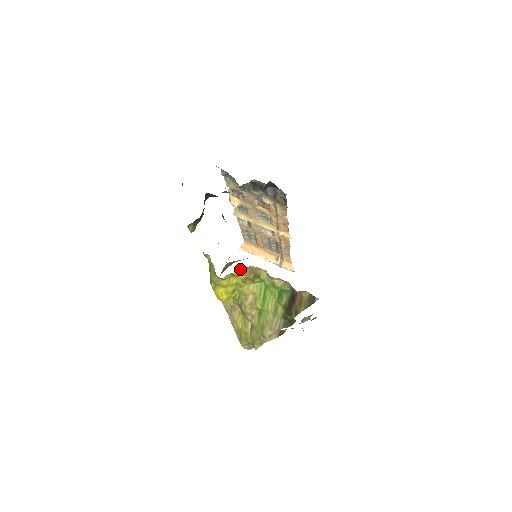
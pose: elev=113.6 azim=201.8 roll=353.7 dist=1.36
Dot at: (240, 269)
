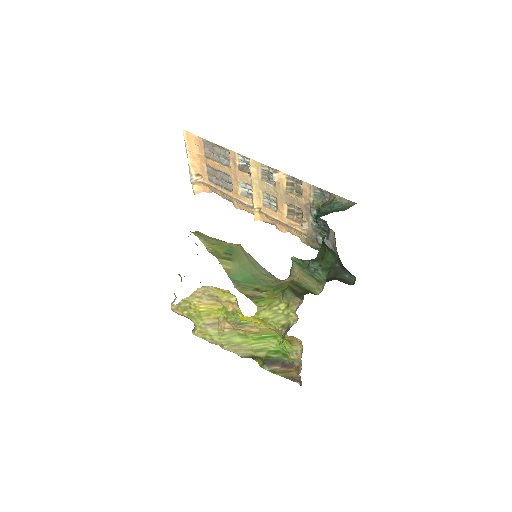
Dot at: occluded
